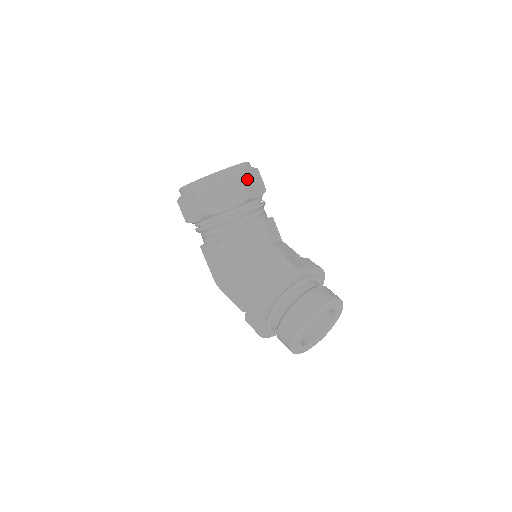
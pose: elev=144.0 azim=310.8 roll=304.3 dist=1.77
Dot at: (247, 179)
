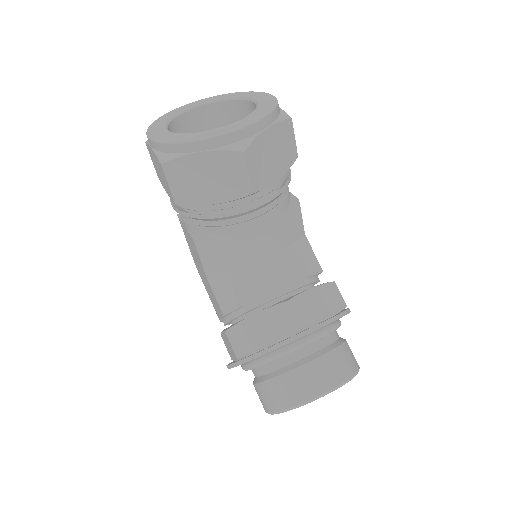
Dot at: (259, 154)
